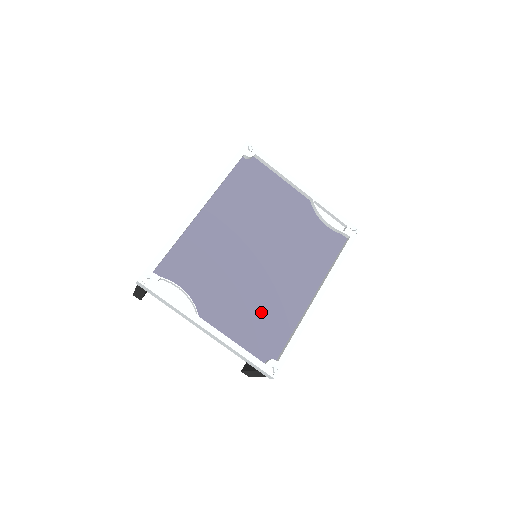
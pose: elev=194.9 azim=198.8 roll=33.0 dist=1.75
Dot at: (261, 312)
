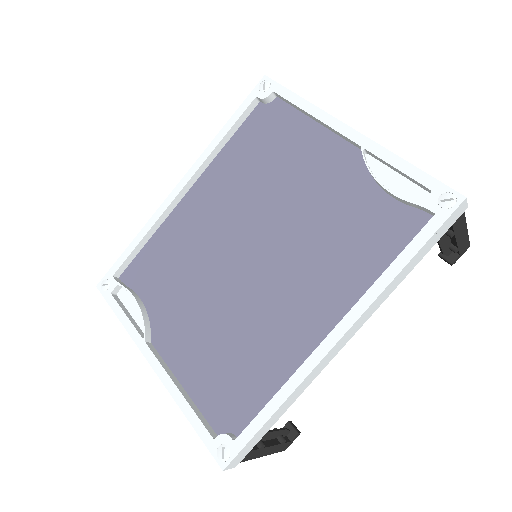
Dot at: (235, 349)
